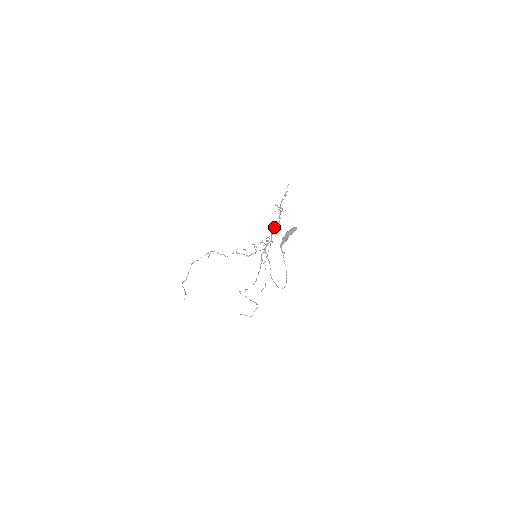
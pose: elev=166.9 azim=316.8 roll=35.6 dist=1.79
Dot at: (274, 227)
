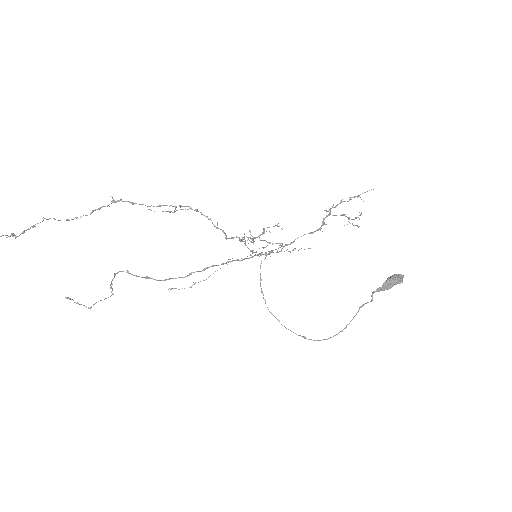
Dot at: occluded
